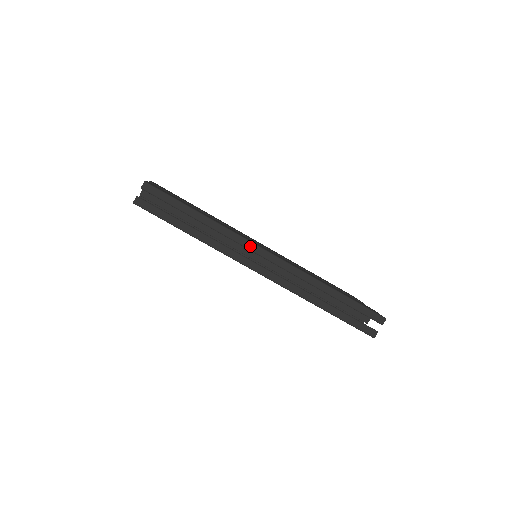
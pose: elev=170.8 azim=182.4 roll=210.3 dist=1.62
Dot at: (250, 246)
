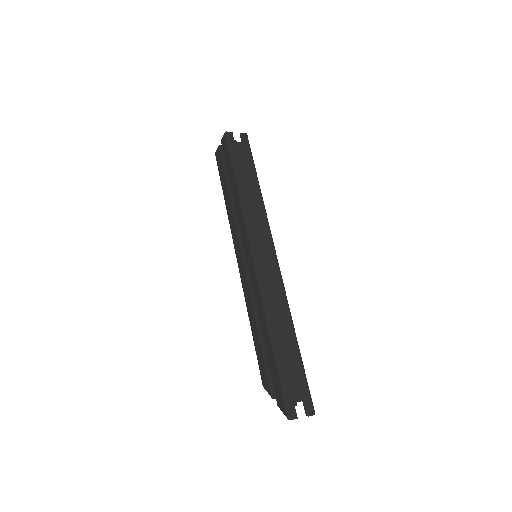
Dot at: (268, 236)
